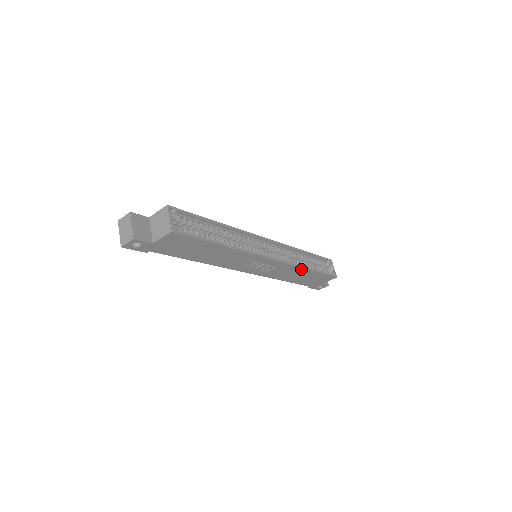
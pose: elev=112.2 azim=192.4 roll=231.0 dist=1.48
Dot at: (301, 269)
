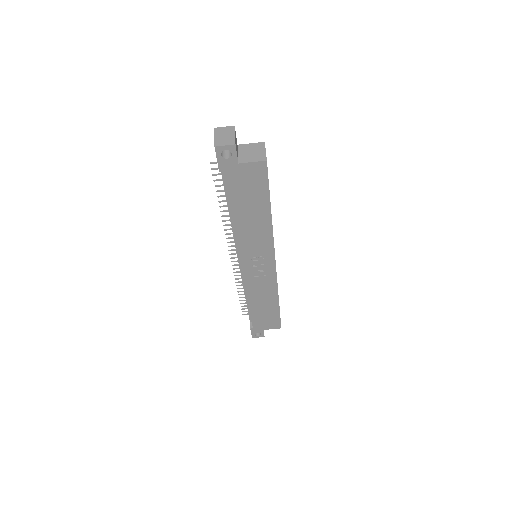
Dot at: (275, 294)
